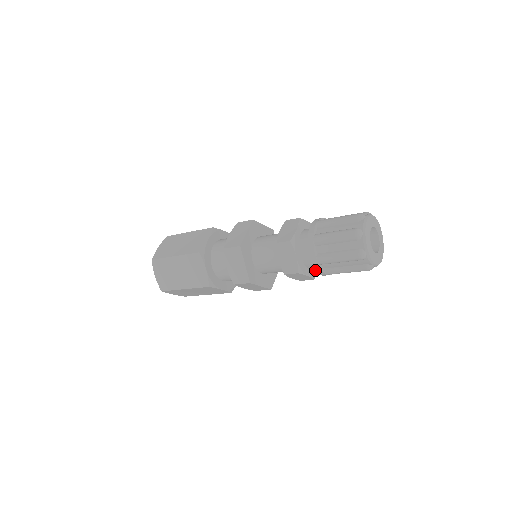
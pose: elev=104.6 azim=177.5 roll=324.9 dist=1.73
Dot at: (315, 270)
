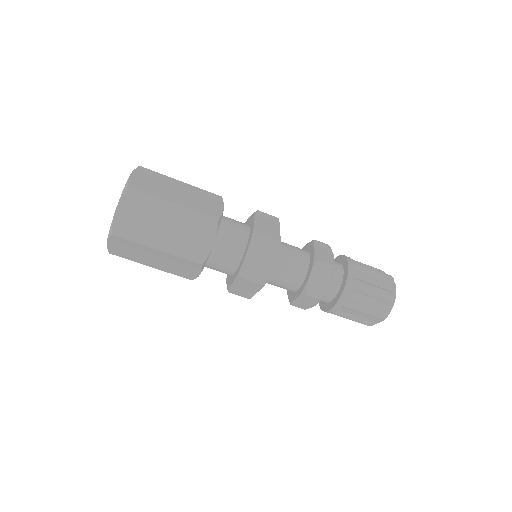
Dot at: occluded
